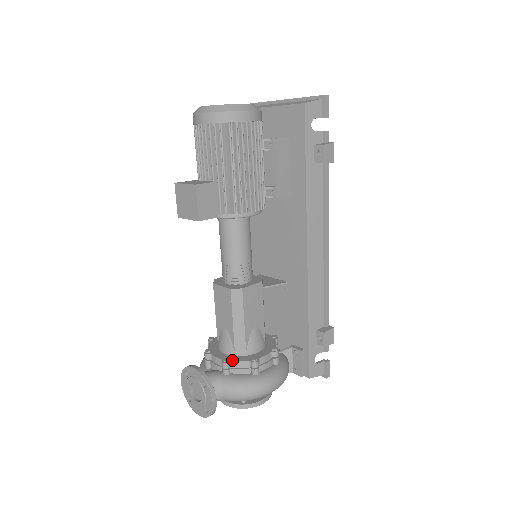
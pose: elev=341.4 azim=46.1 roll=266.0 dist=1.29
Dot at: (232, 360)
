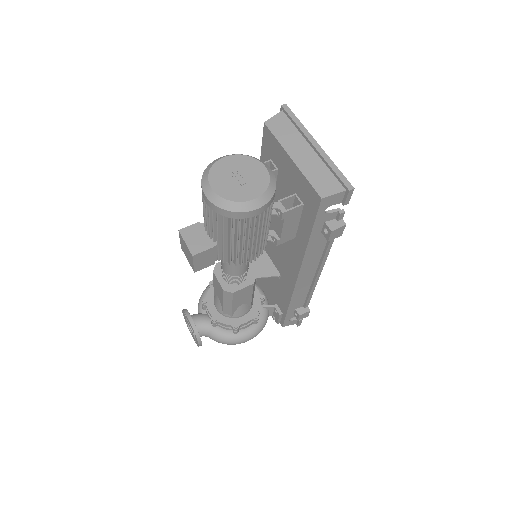
Dot at: (219, 321)
